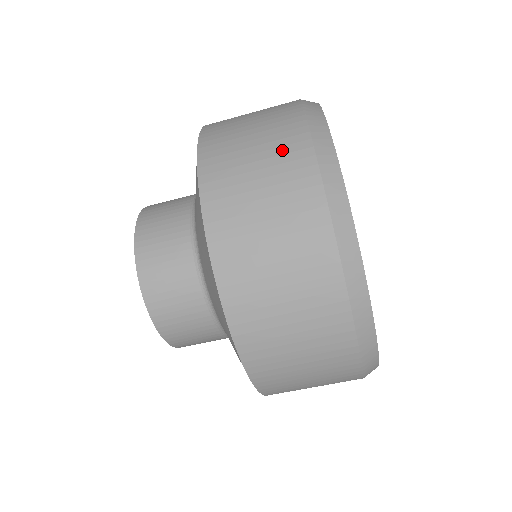
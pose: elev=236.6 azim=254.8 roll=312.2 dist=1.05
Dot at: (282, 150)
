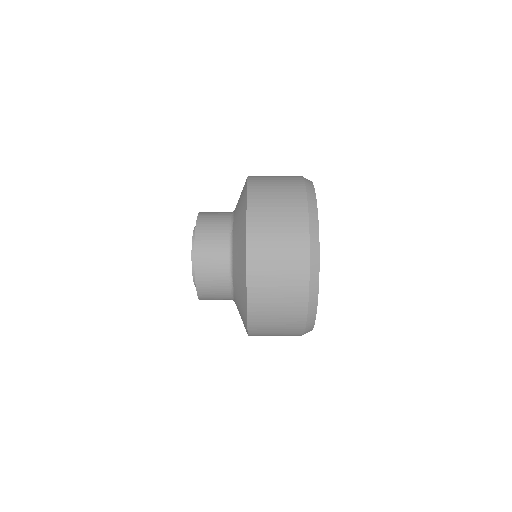
Dot at: (292, 201)
